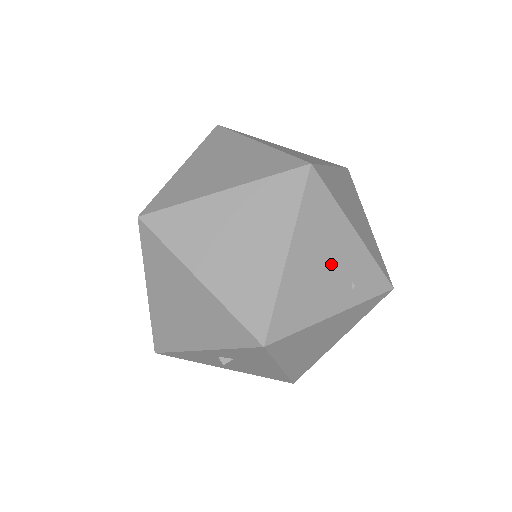
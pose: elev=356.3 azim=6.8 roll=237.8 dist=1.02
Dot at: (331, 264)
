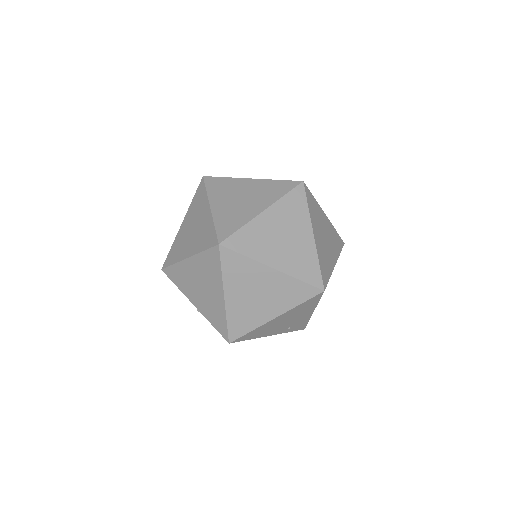
Dot at: (289, 321)
